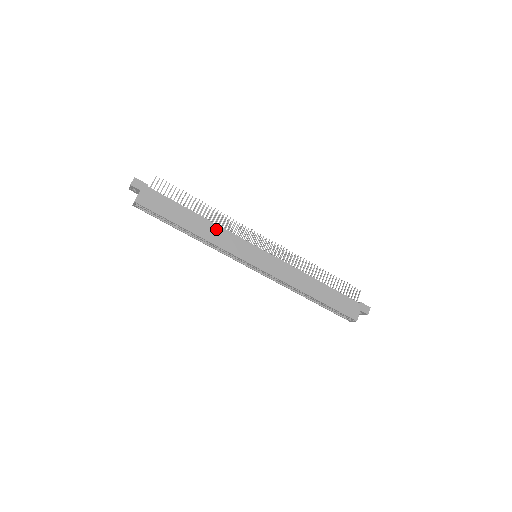
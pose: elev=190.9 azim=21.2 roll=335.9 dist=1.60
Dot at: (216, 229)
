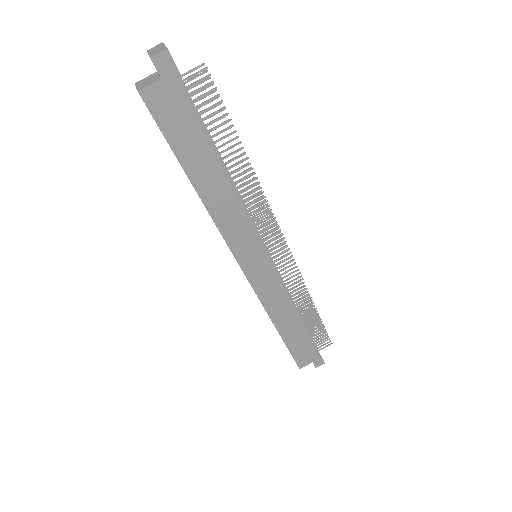
Dot at: (233, 203)
